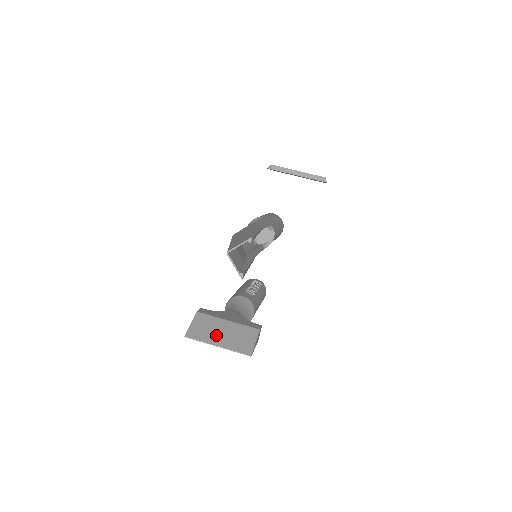
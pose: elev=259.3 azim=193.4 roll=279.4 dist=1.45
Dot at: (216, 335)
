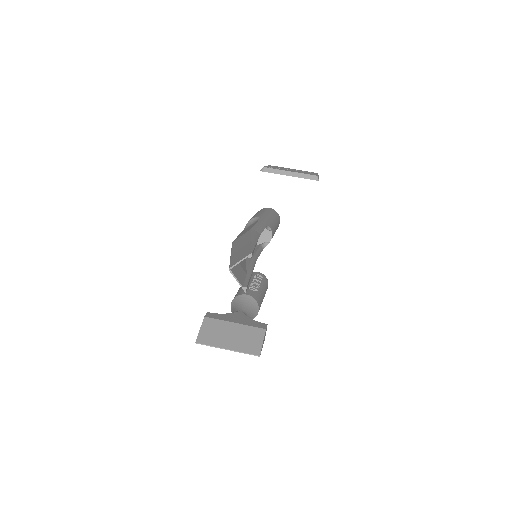
Dot at: (225, 339)
